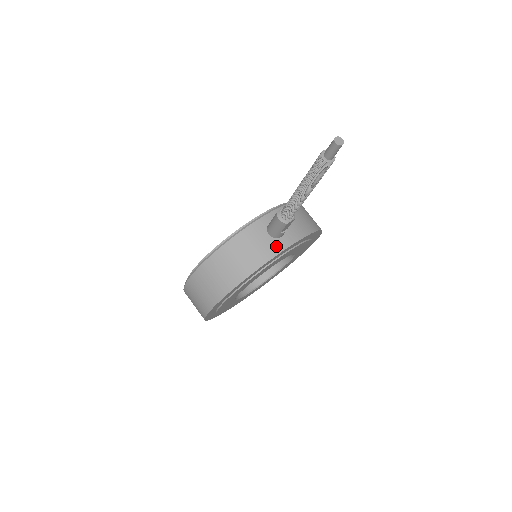
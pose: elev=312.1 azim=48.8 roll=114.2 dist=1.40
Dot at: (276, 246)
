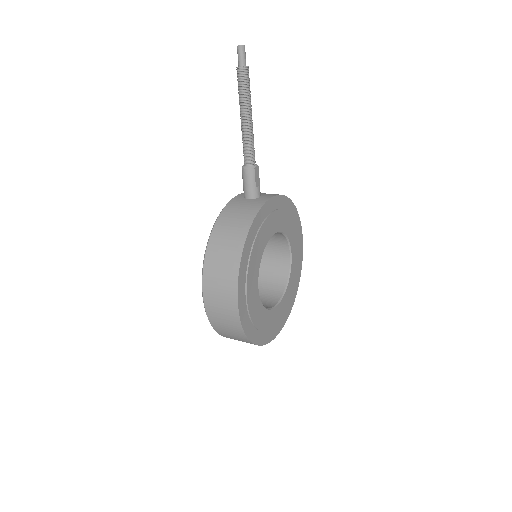
Dot at: (259, 201)
